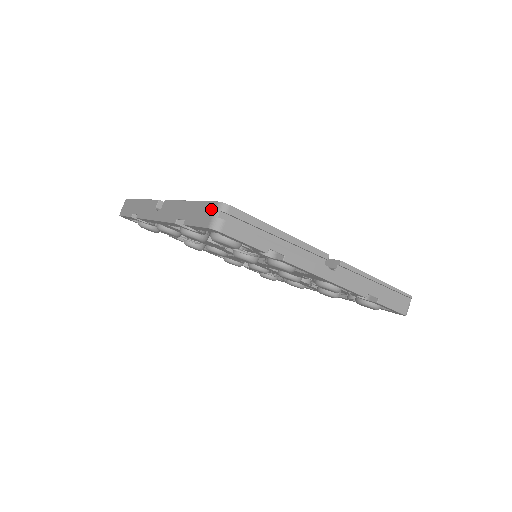
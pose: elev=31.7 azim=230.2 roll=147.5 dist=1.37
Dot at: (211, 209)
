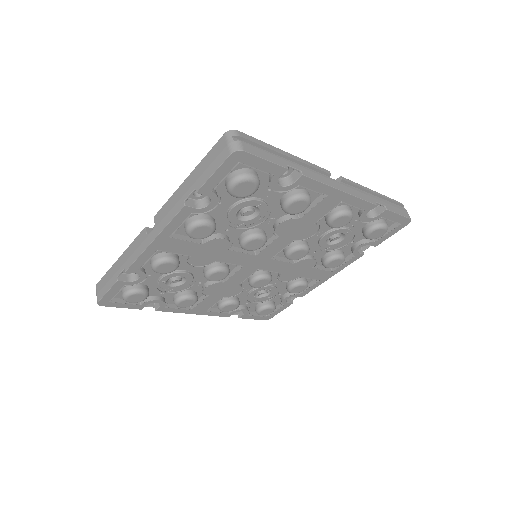
Dot at: (221, 144)
